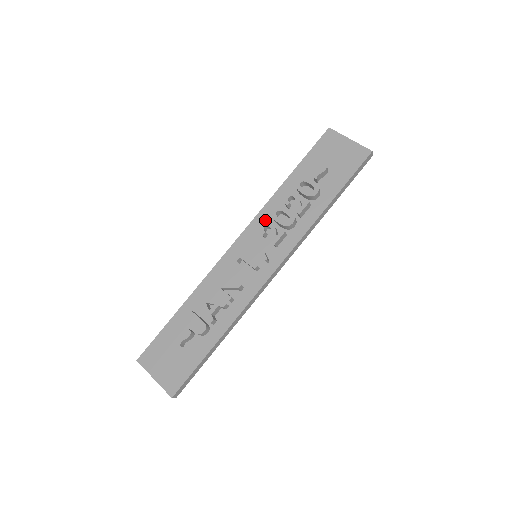
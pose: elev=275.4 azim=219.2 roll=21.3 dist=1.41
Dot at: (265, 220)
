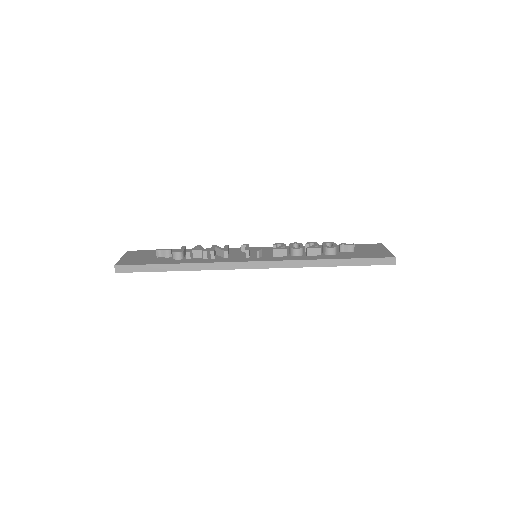
Dot at: occluded
